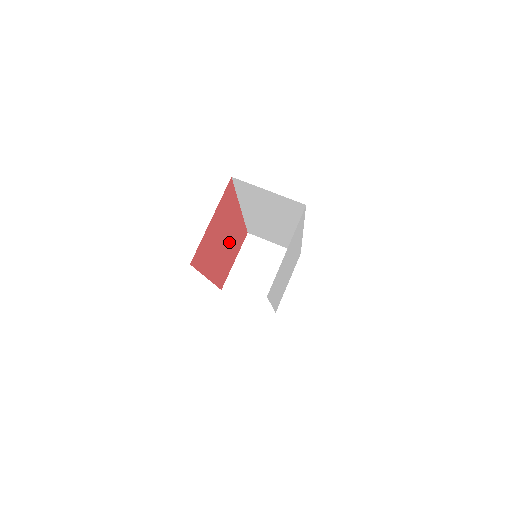
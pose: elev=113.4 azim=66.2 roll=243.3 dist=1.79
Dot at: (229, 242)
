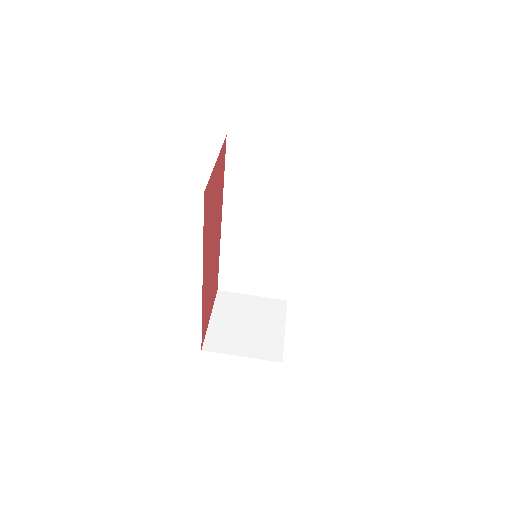
Dot at: (213, 260)
